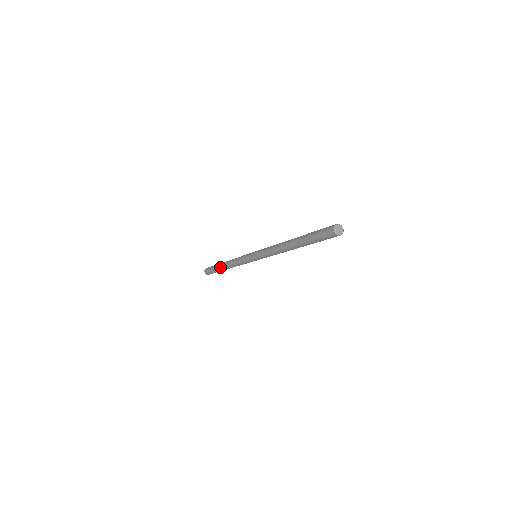
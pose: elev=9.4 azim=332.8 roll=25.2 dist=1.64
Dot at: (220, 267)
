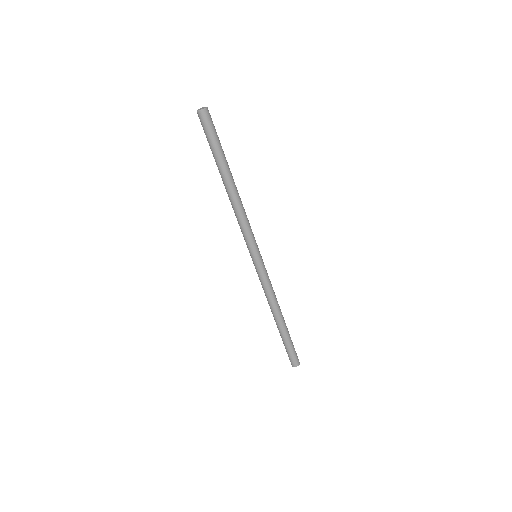
Dot at: (278, 329)
